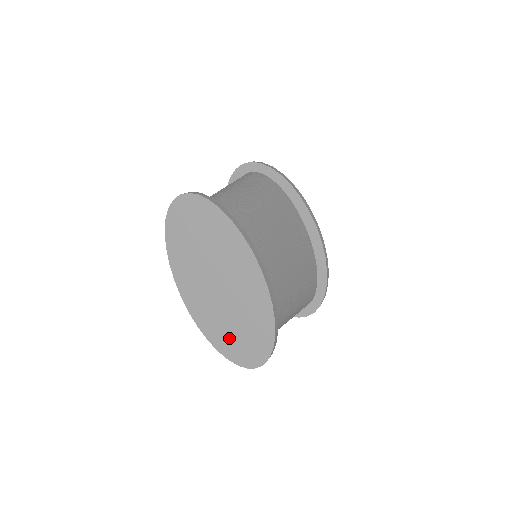
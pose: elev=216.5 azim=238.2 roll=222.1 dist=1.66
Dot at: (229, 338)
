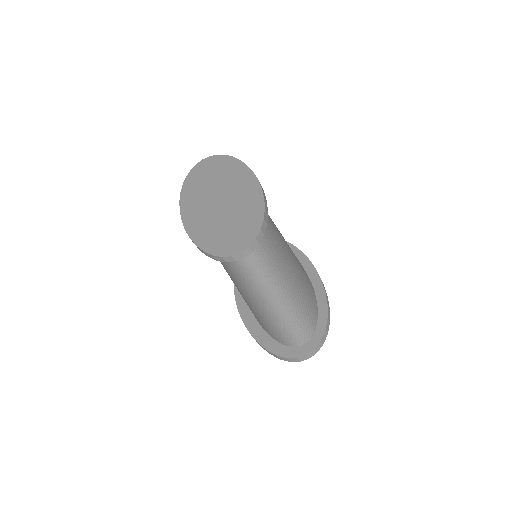
Dot at: (218, 236)
